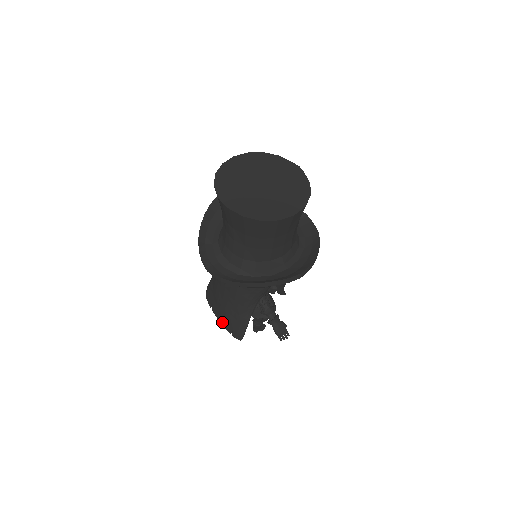
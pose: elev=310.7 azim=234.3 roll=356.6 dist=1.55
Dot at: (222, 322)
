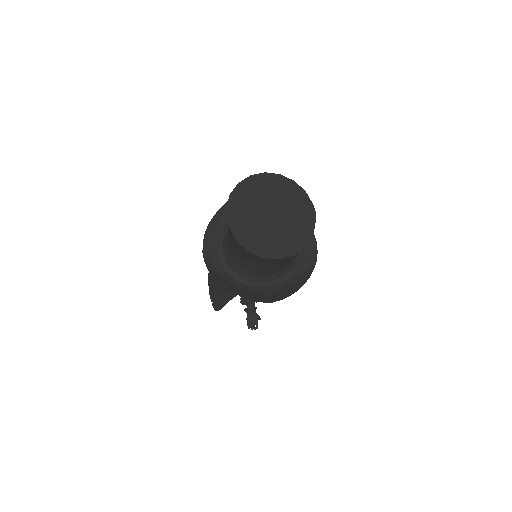
Dot at: (209, 289)
